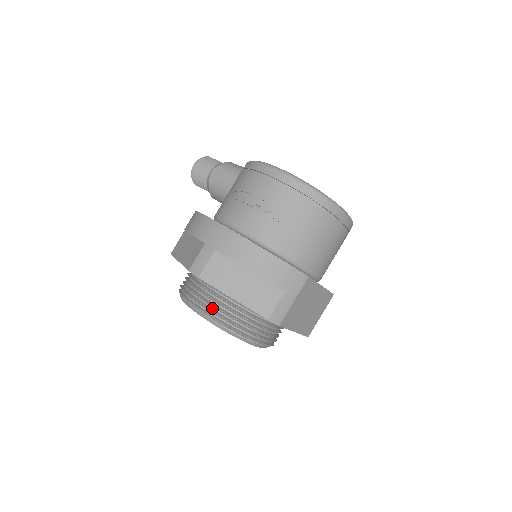
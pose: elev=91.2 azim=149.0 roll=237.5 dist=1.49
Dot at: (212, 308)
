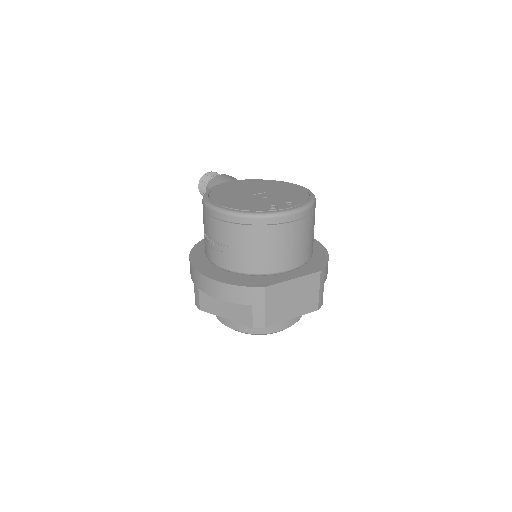
Dot at: (227, 320)
